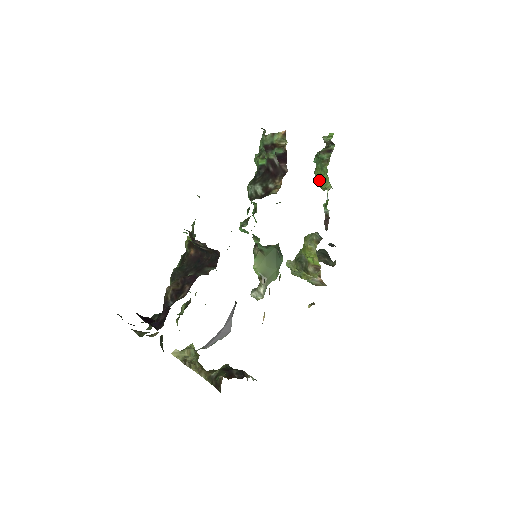
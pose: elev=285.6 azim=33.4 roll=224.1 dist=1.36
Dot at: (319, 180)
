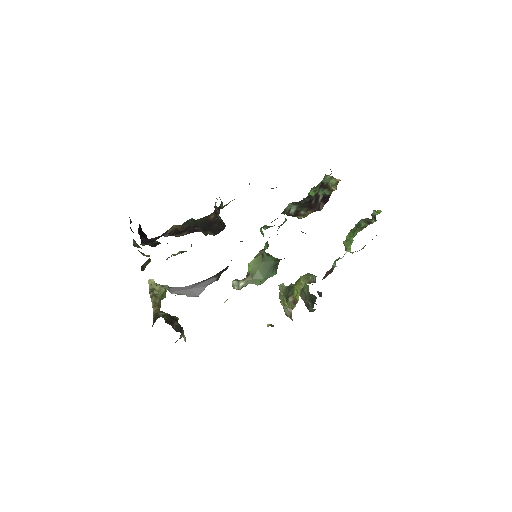
Dot at: (347, 239)
